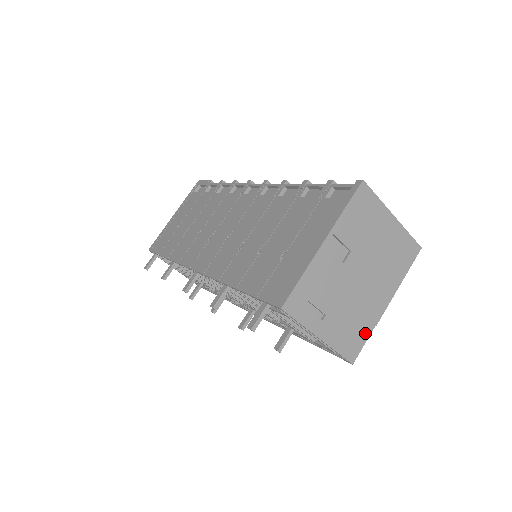
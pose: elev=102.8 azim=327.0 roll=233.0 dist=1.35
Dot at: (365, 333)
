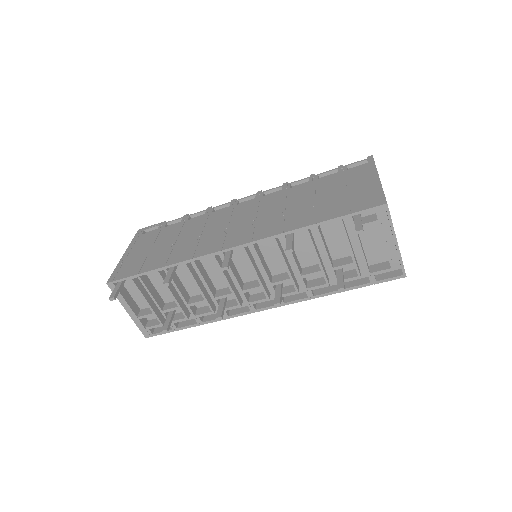
Dot at: occluded
